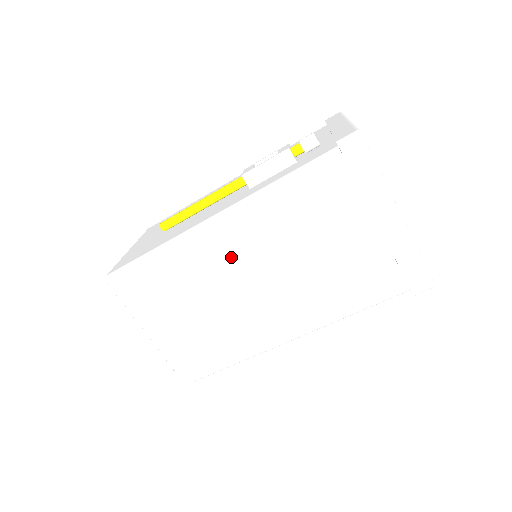
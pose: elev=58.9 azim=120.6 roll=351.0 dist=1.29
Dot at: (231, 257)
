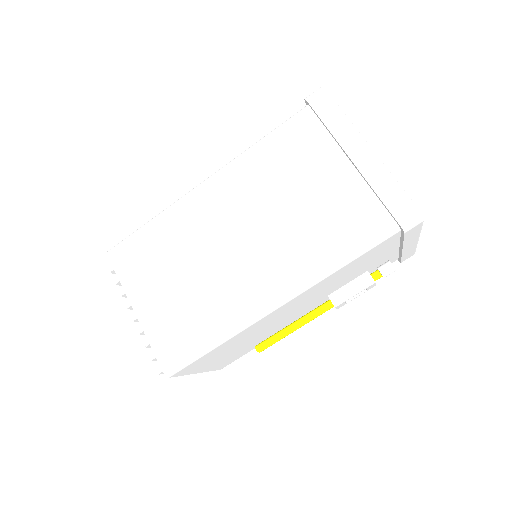
Dot at: (217, 214)
